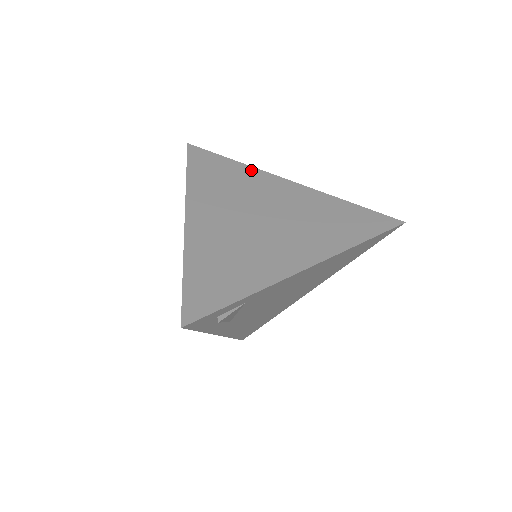
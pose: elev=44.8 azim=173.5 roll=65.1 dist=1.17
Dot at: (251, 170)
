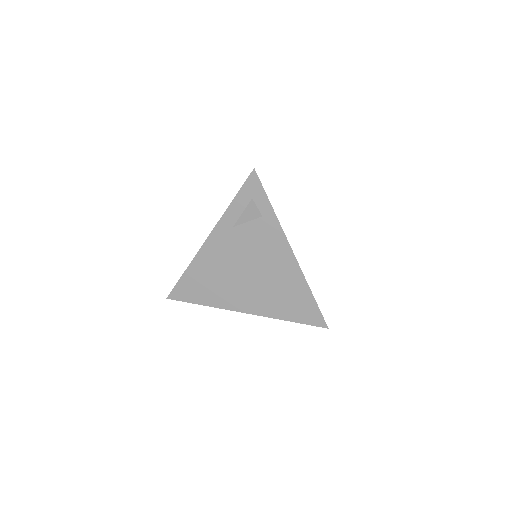
Dot at: occluded
